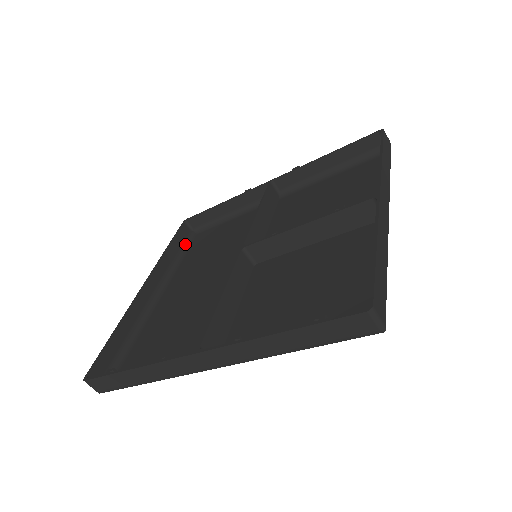
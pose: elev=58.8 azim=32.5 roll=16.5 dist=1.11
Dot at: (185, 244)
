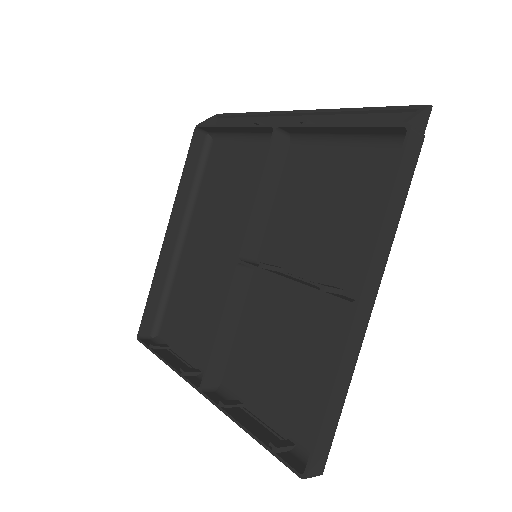
Dot at: (202, 158)
